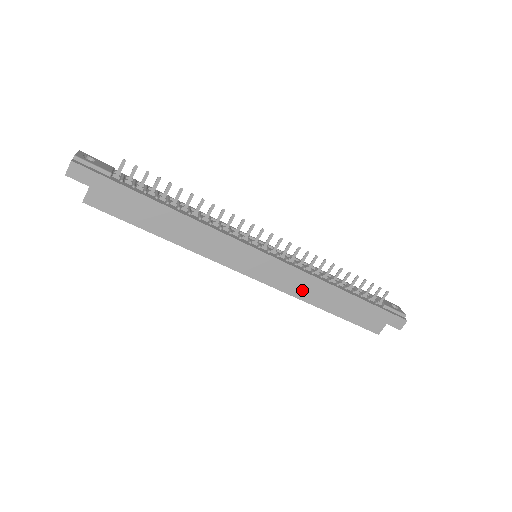
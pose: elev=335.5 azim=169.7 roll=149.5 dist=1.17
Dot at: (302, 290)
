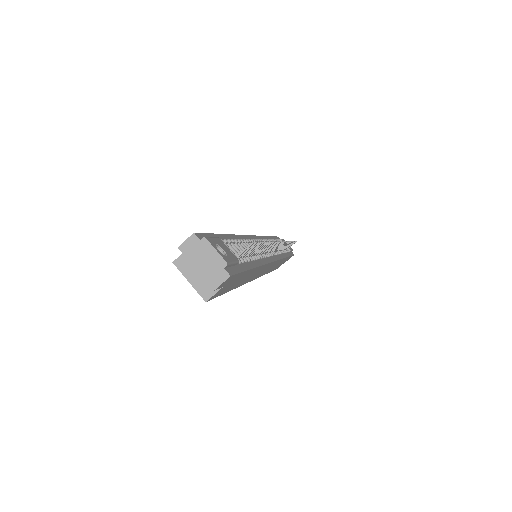
Dot at: (270, 269)
